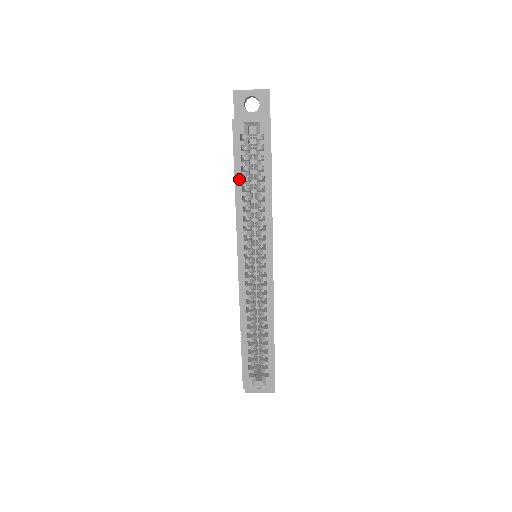
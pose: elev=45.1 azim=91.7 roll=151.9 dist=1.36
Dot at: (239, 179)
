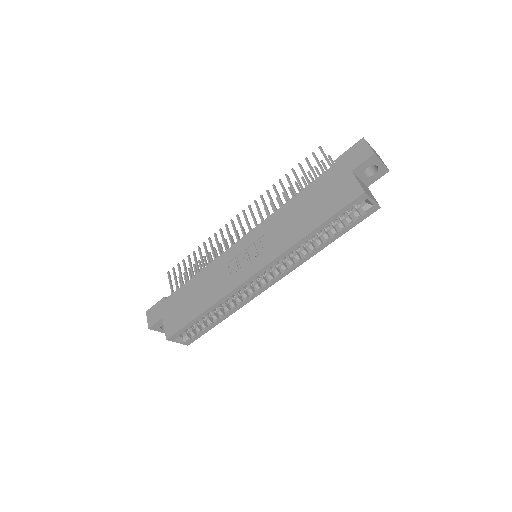
Dot at: (321, 228)
